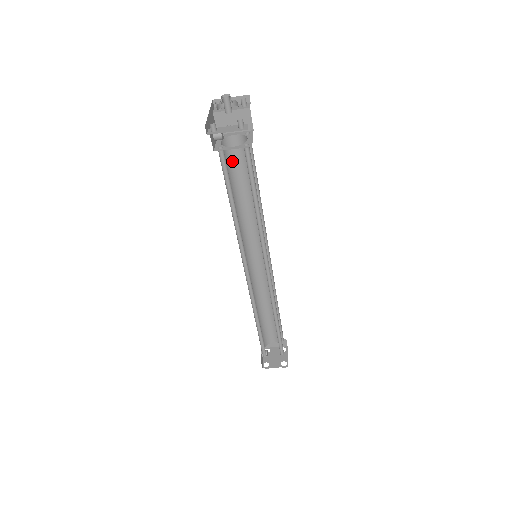
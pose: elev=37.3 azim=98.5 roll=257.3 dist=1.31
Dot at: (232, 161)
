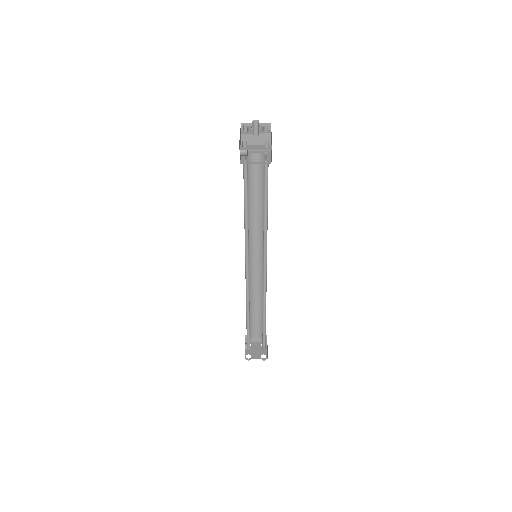
Dot at: (250, 174)
